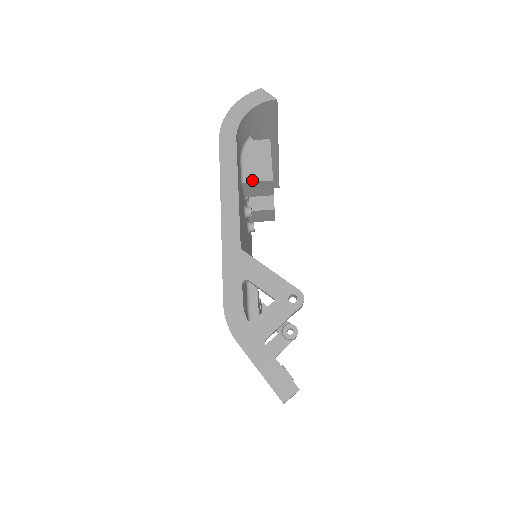
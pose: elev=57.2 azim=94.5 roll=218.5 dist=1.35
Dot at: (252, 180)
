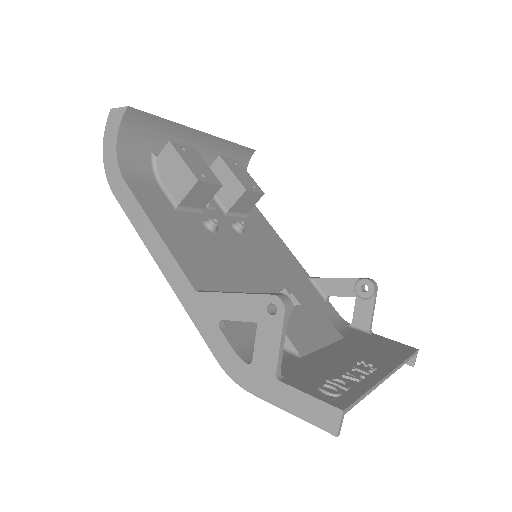
Dot at: (182, 197)
